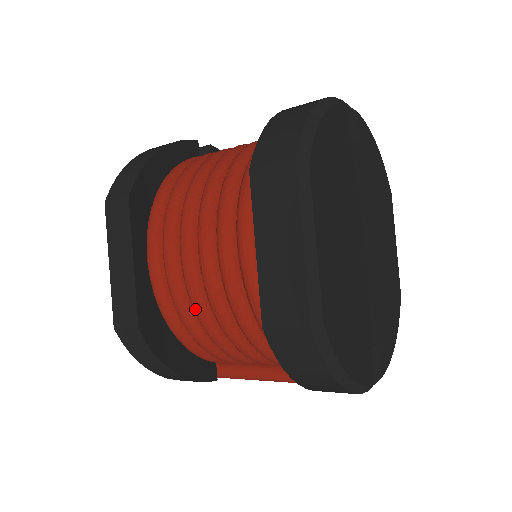
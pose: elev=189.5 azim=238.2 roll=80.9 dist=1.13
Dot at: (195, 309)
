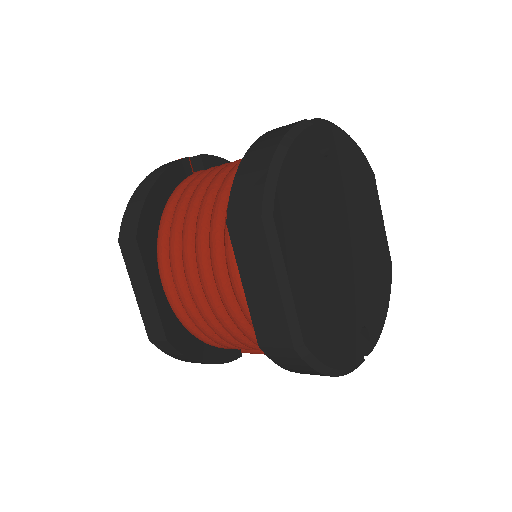
Dot at: (208, 324)
